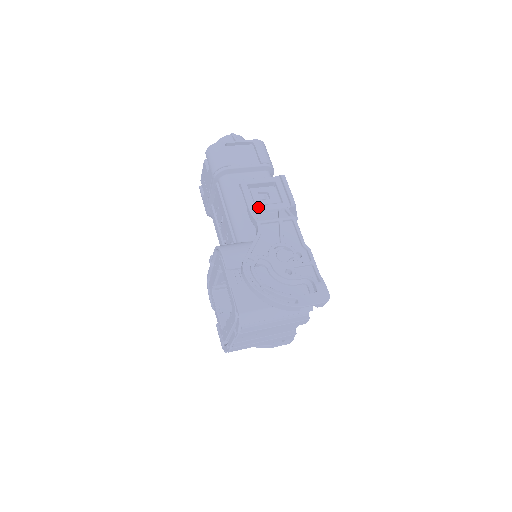
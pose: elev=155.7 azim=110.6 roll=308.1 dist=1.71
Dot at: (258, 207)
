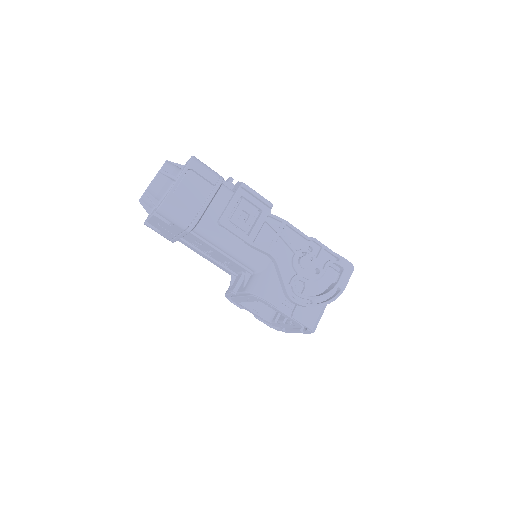
Dot at: (252, 234)
